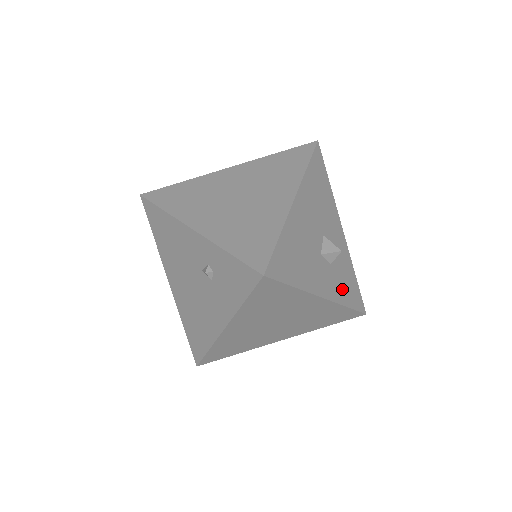
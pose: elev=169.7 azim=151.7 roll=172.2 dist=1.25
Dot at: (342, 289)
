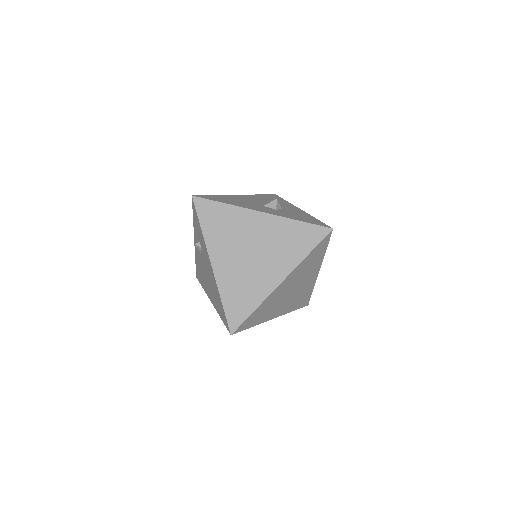
Dot at: (291, 216)
